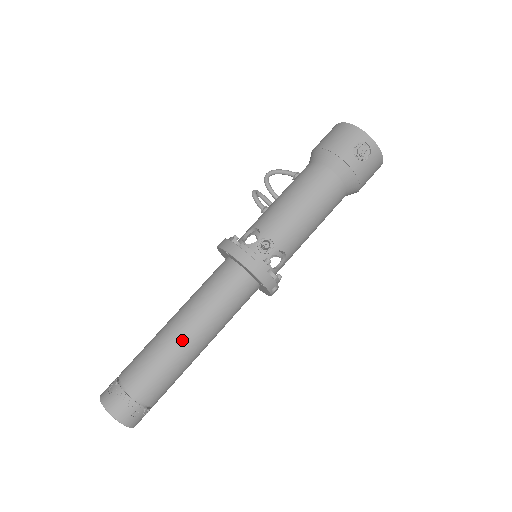
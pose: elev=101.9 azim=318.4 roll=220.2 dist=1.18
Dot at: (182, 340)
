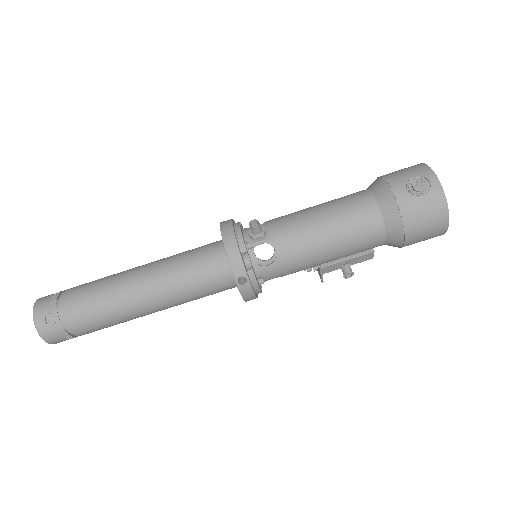
Dot at: (130, 279)
